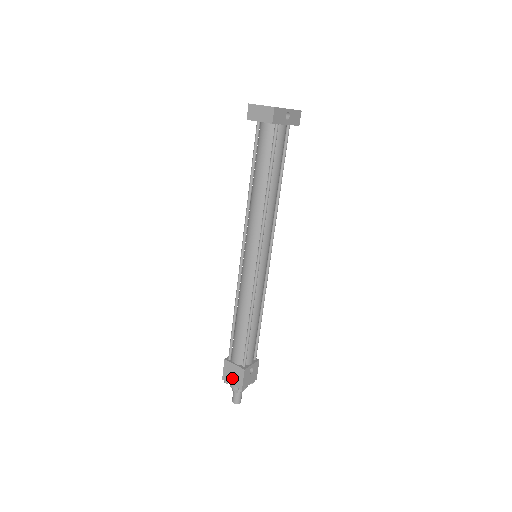
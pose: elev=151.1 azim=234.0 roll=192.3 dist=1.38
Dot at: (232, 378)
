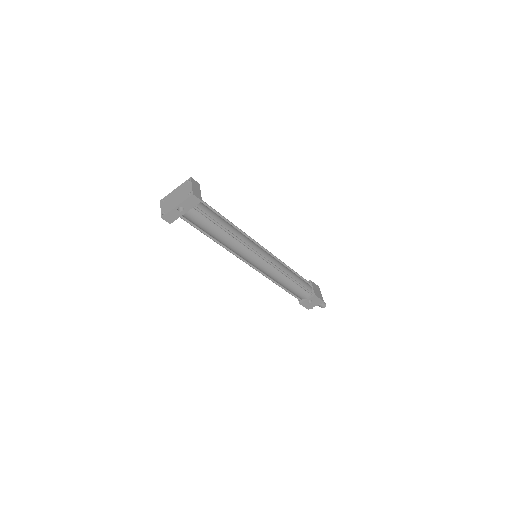
Dot at: occluded
